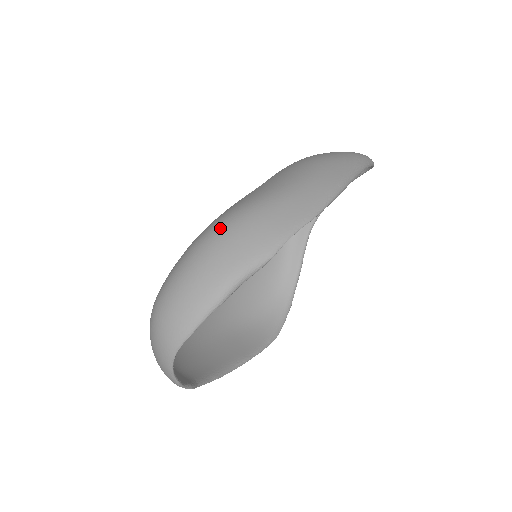
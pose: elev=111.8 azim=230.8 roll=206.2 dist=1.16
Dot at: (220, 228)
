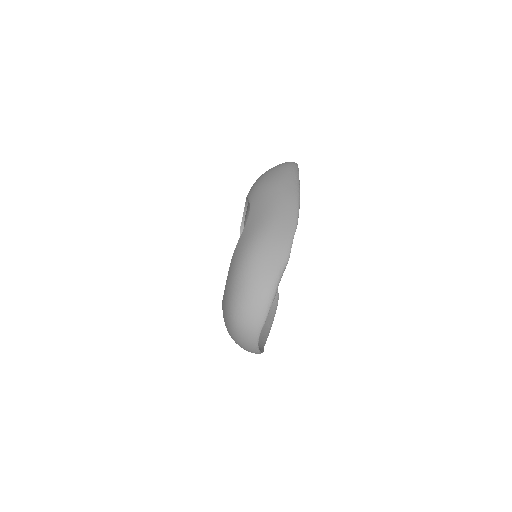
Dot at: (251, 255)
